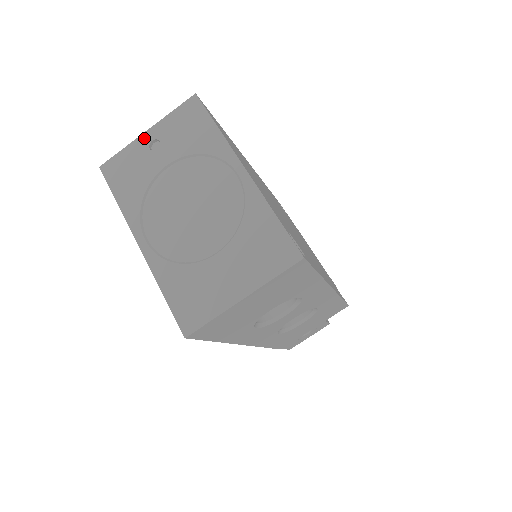
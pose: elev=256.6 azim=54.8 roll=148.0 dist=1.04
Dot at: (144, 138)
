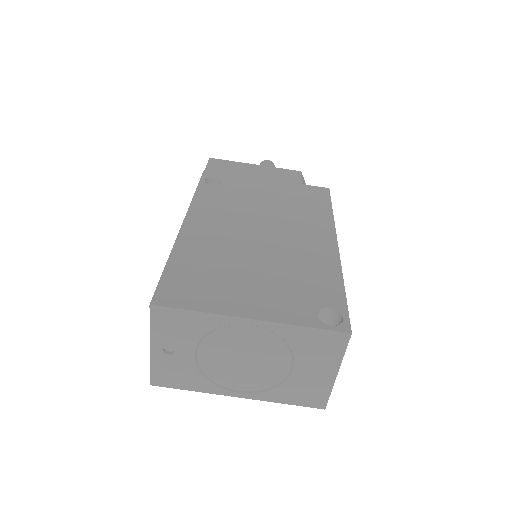
Dot at: (155, 353)
